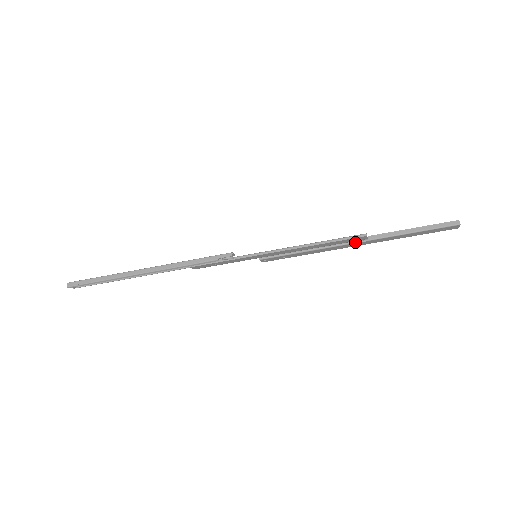
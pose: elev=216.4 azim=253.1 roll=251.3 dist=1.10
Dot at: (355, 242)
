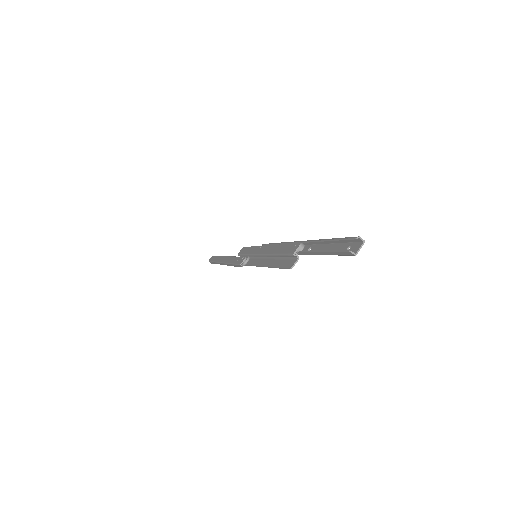
Dot at: occluded
